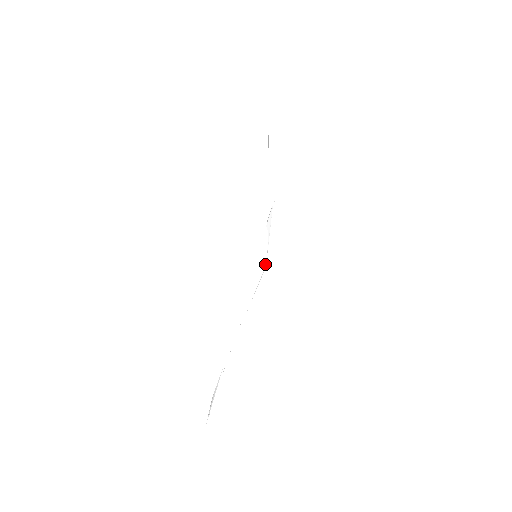
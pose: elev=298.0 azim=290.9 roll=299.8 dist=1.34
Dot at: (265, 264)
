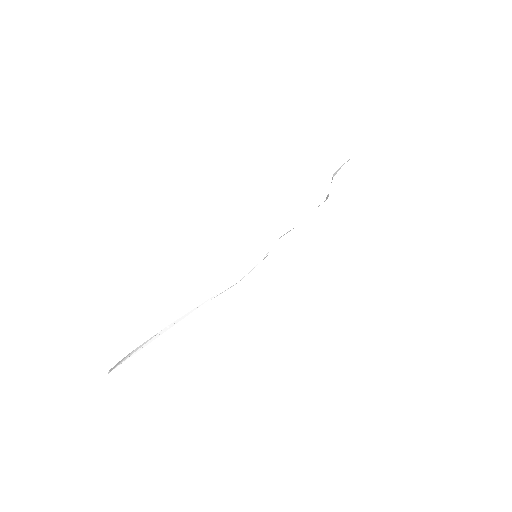
Dot at: (242, 278)
